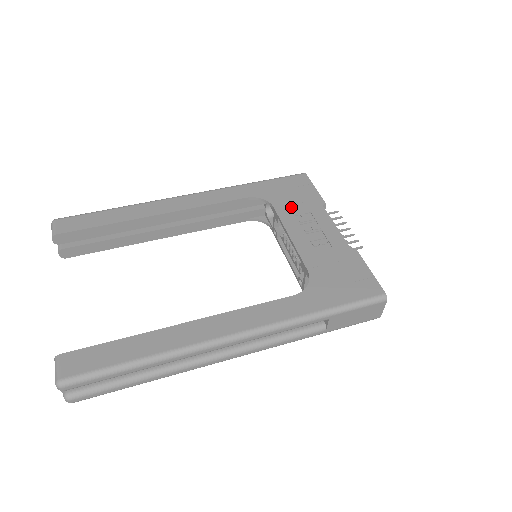
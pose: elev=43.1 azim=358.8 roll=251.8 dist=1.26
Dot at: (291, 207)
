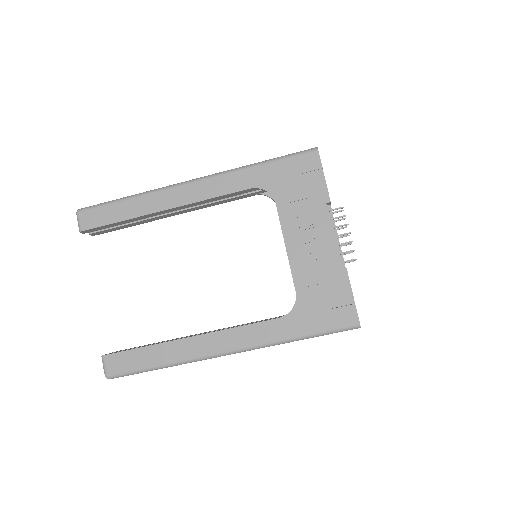
Dot at: (293, 205)
